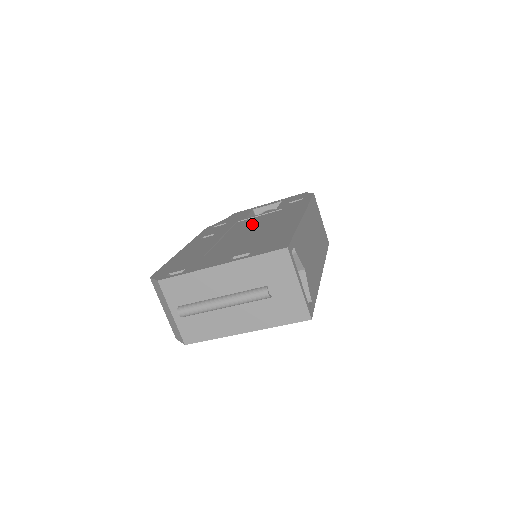
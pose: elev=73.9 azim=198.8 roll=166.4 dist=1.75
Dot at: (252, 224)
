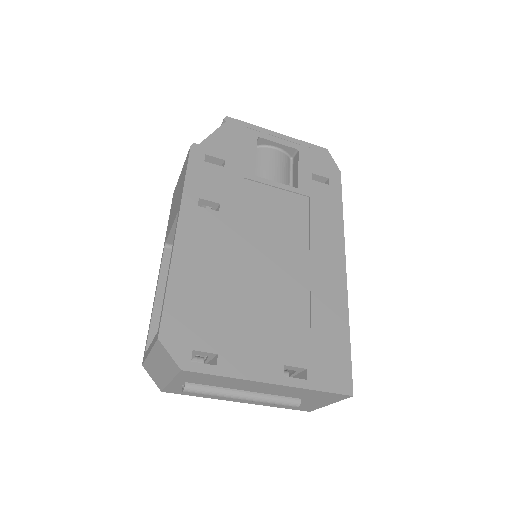
Dot at: (275, 222)
